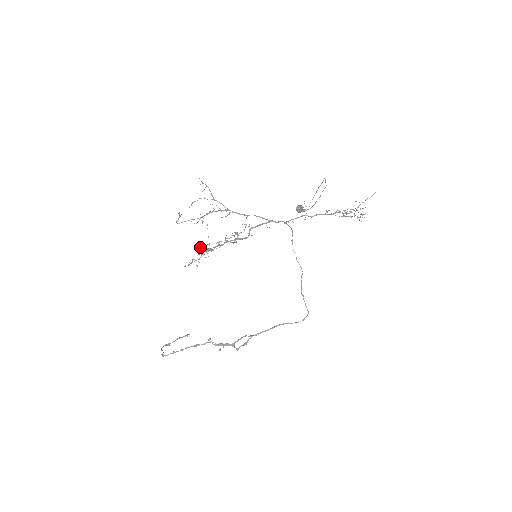
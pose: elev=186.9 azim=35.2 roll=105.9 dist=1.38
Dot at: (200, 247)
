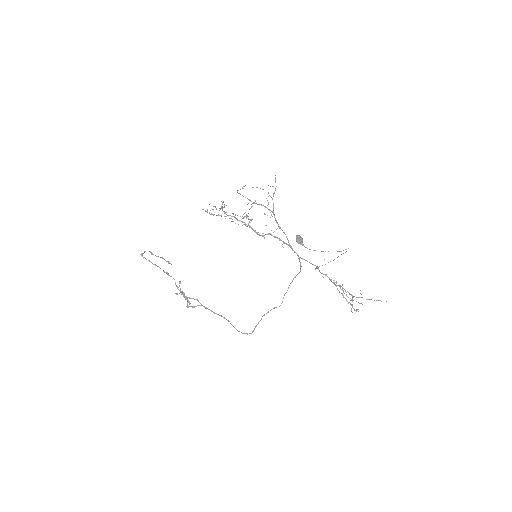
Dot at: (222, 206)
